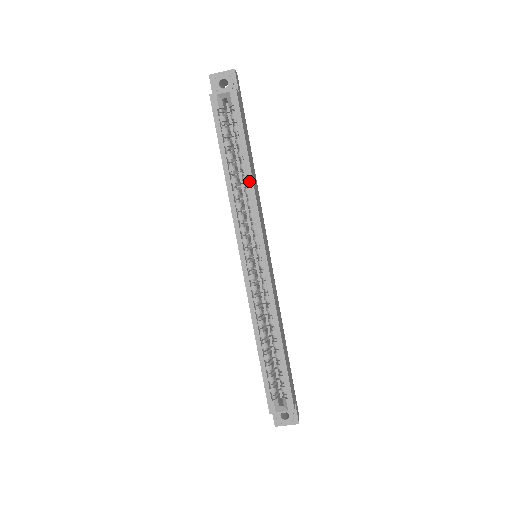
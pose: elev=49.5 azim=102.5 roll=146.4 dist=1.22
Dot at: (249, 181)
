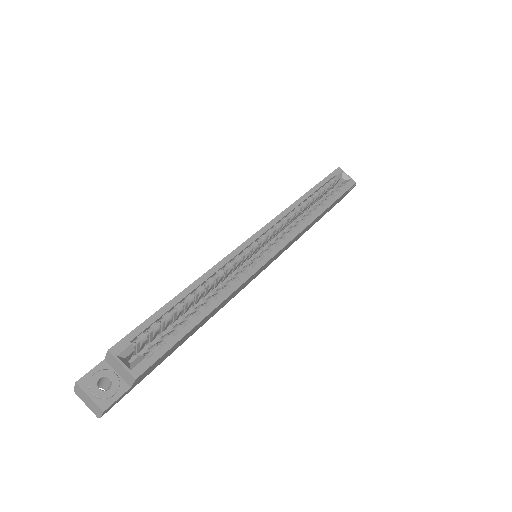
Dot at: (315, 214)
